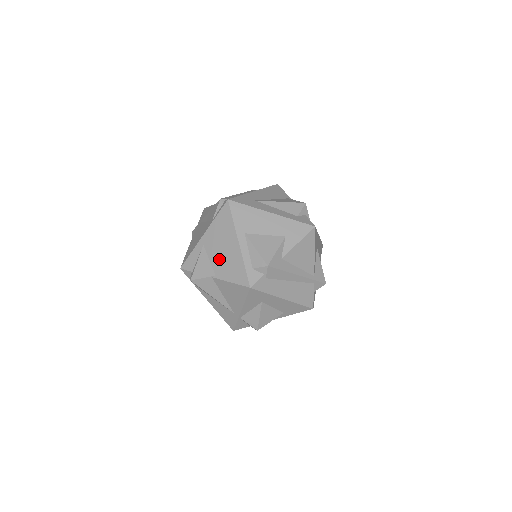
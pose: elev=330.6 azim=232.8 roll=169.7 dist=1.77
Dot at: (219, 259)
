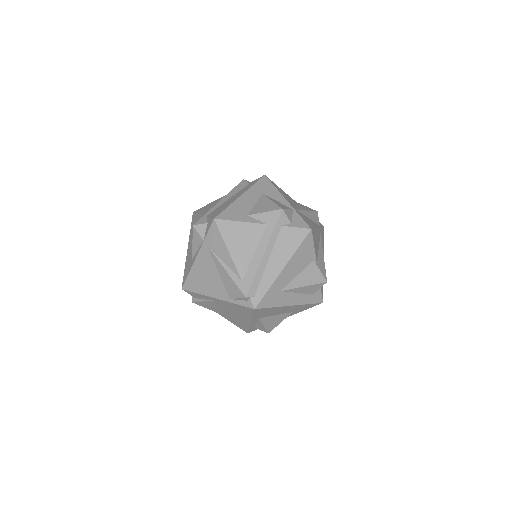
Dot at: (226, 313)
